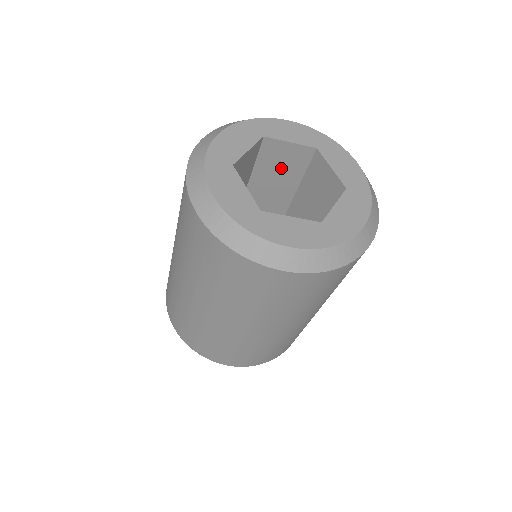
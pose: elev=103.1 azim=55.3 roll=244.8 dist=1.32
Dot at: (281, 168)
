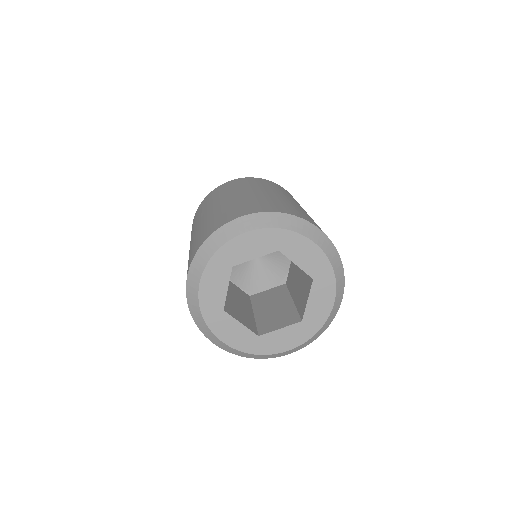
Dot at: occluded
